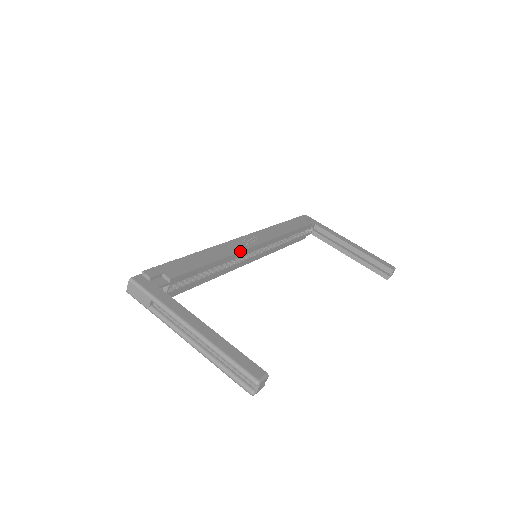
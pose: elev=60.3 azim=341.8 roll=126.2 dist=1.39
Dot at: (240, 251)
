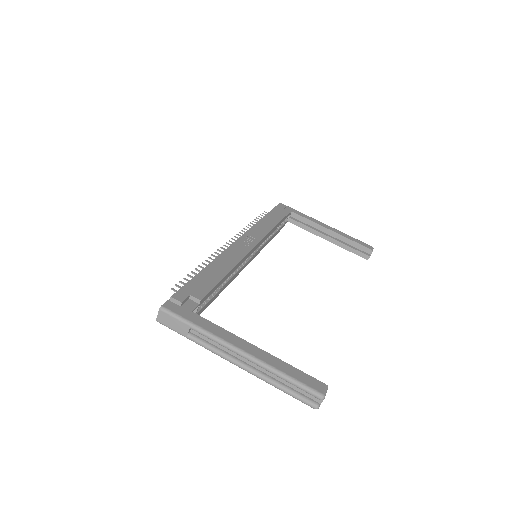
Dot at: (246, 255)
